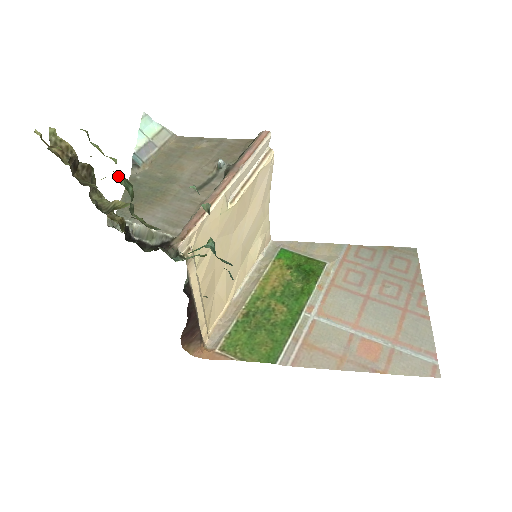
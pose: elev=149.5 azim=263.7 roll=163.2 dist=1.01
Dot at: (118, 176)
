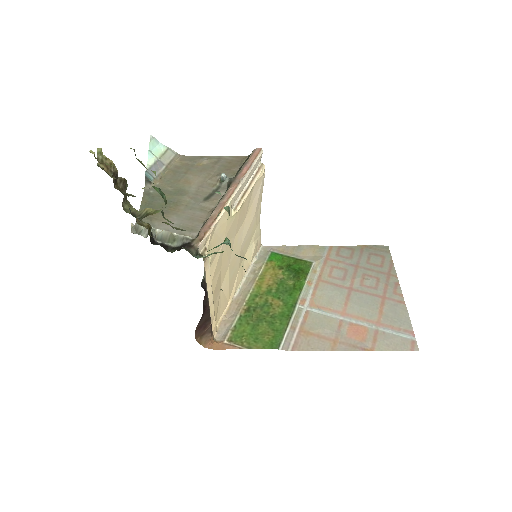
Dot at: (154, 186)
